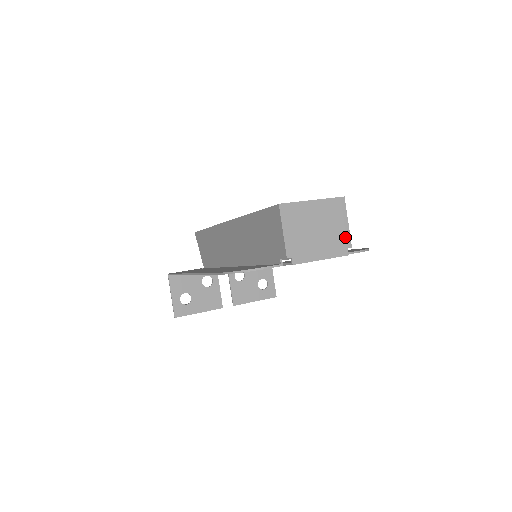
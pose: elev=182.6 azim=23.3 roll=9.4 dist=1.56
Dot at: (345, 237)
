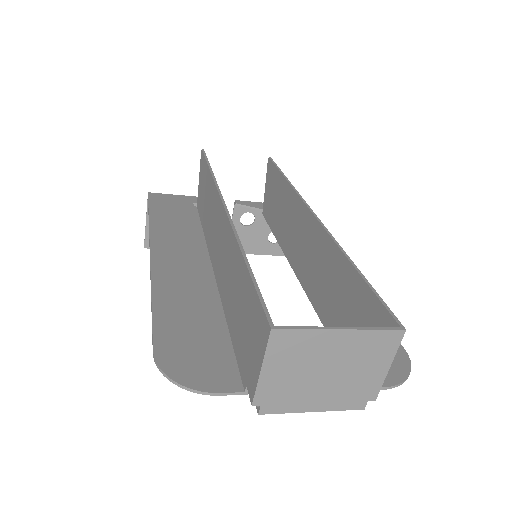
Dot at: (372, 386)
